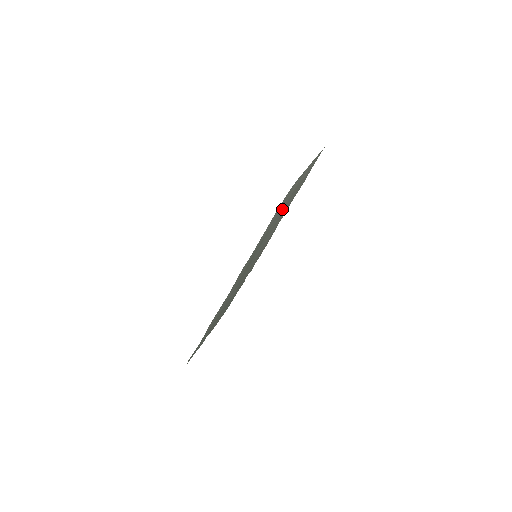
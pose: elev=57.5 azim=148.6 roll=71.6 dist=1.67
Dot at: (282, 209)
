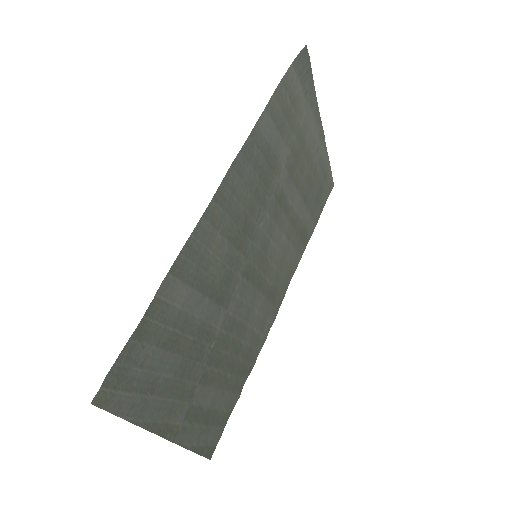
Dot at: (287, 155)
